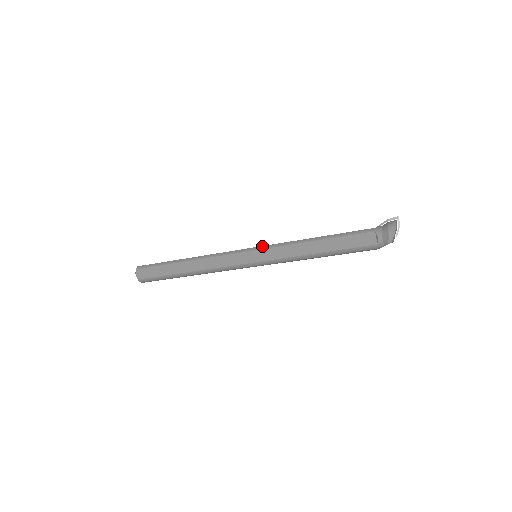
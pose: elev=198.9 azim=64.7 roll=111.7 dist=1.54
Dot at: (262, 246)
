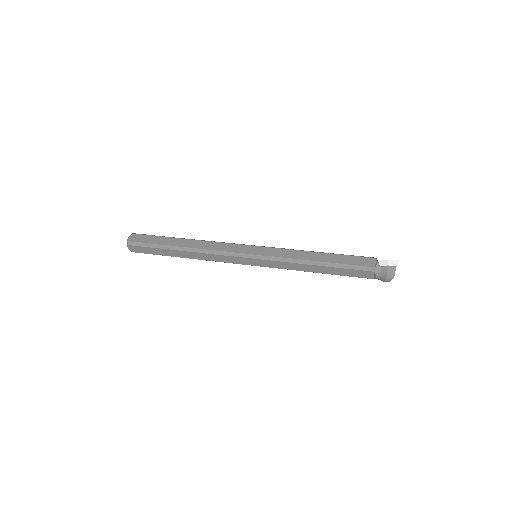
Dot at: (264, 256)
